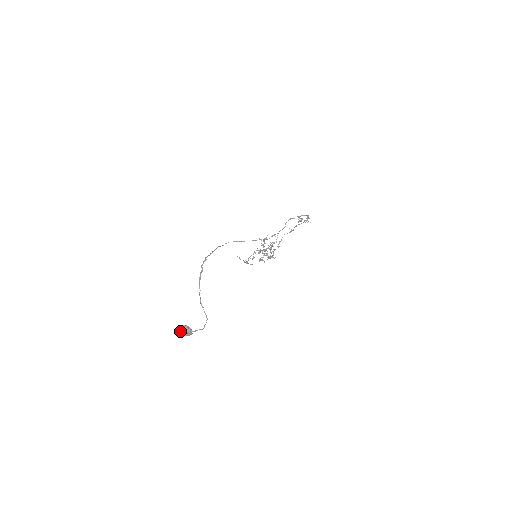
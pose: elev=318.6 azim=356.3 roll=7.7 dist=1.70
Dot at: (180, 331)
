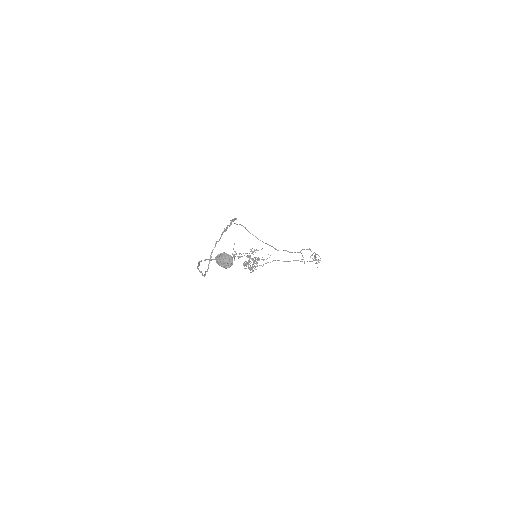
Dot at: (220, 256)
